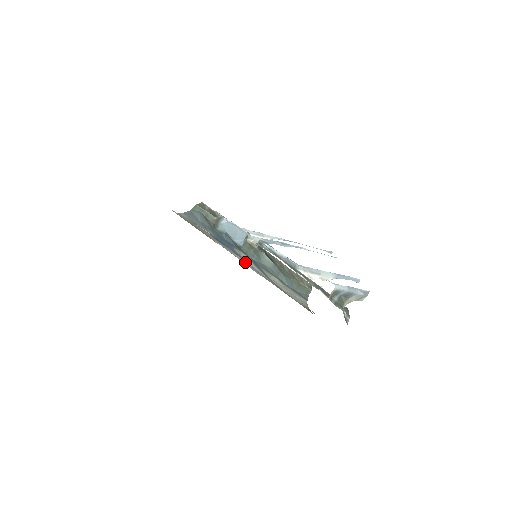
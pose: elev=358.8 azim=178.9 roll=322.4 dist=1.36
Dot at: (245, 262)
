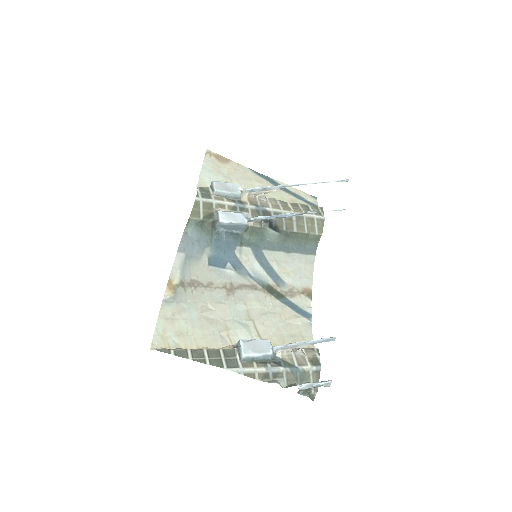
Dot at: (244, 280)
